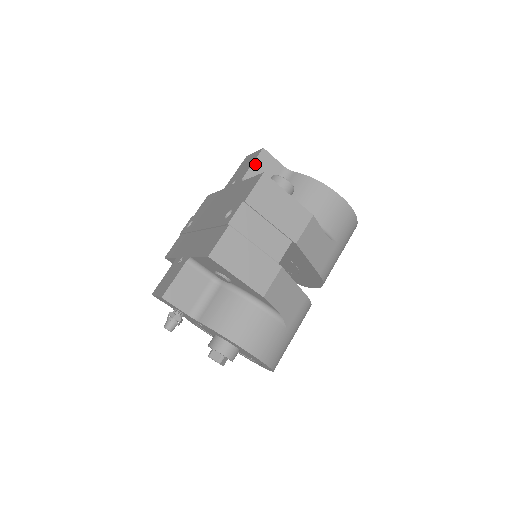
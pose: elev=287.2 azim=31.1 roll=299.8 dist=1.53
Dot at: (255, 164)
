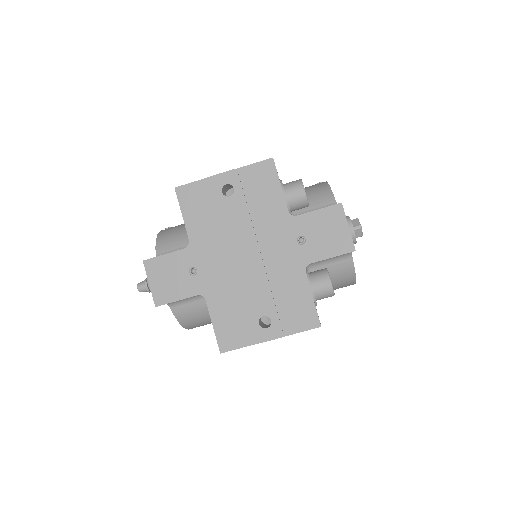
Dot at: occluded
